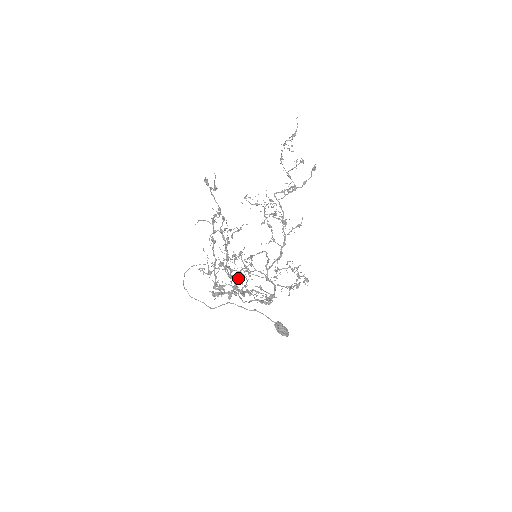
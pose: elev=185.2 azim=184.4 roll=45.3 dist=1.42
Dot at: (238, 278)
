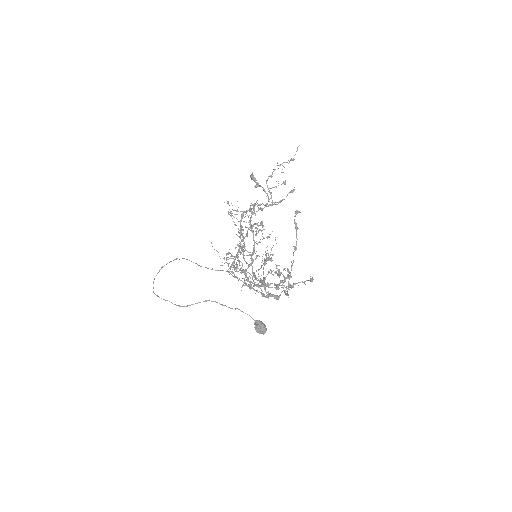
Dot at: (287, 269)
